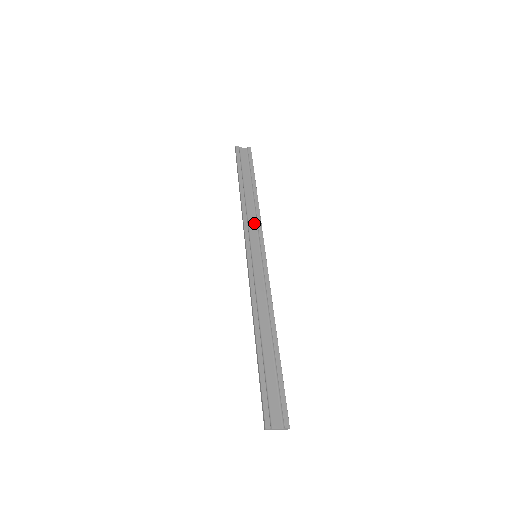
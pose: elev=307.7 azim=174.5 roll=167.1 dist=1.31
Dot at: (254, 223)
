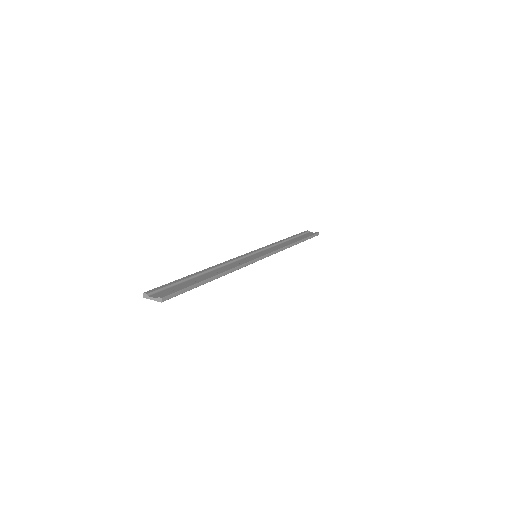
Dot at: (275, 248)
